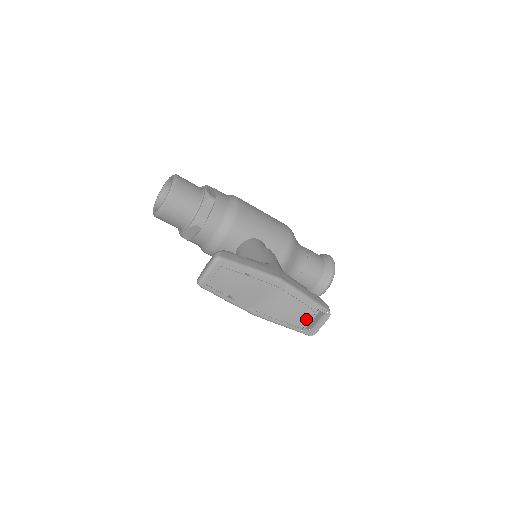
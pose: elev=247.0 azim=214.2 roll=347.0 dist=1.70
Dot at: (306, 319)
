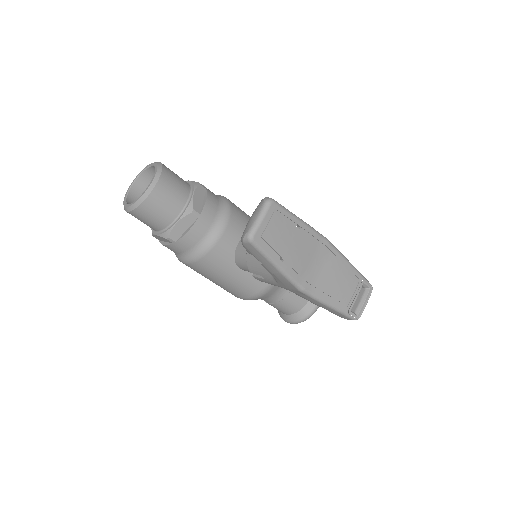
Dot at: (352, 294)
